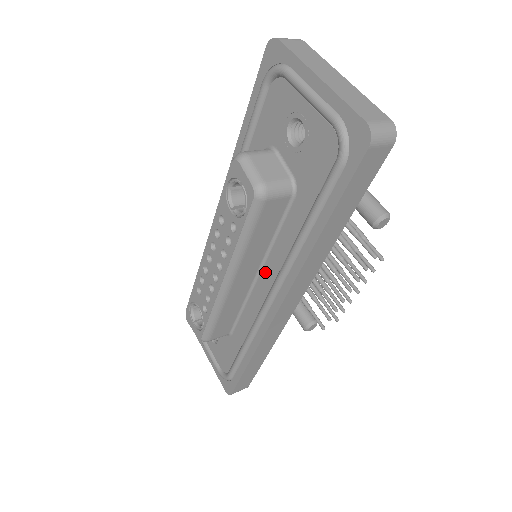
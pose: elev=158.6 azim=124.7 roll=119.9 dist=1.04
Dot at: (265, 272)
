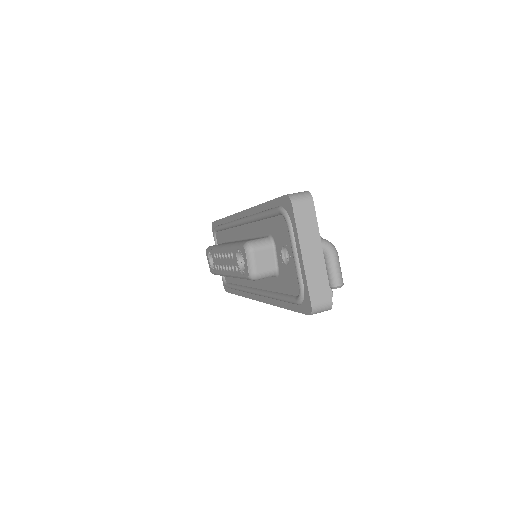
Dot at: occluded
